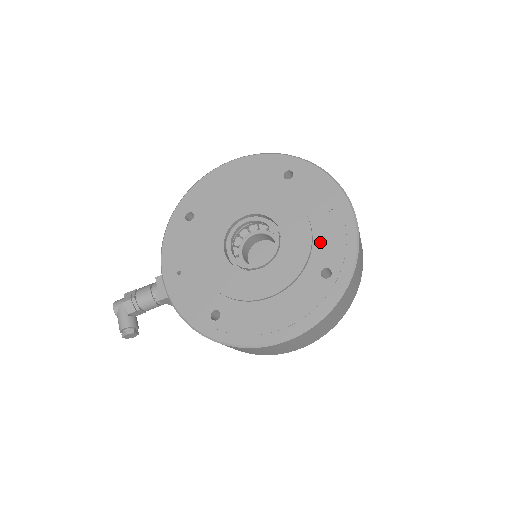
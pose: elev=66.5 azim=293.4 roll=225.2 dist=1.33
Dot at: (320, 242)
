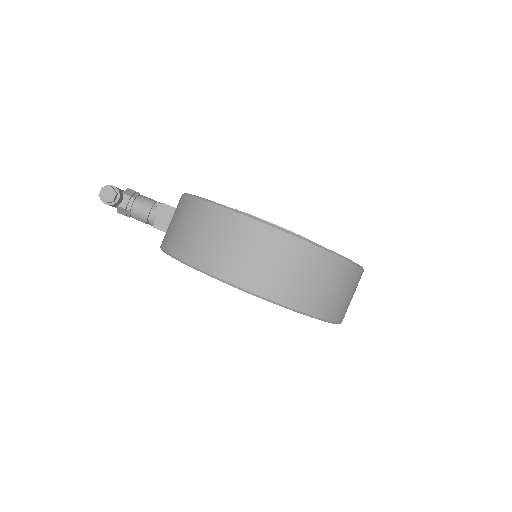
Dot at: occluded
